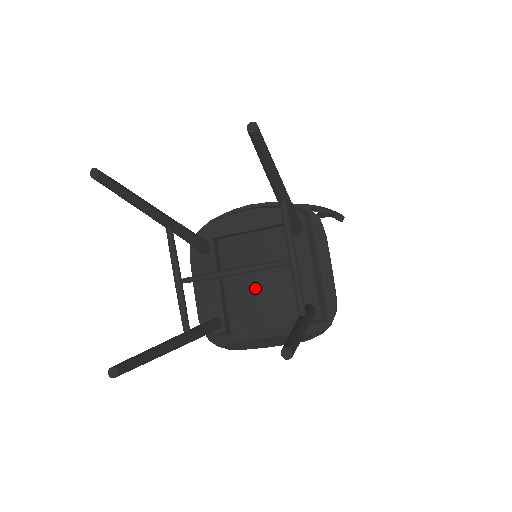
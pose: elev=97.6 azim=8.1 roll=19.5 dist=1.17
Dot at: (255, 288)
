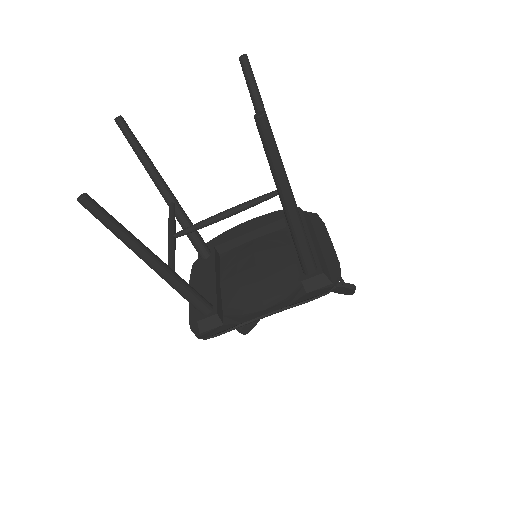
Dot at: (253, 275)
